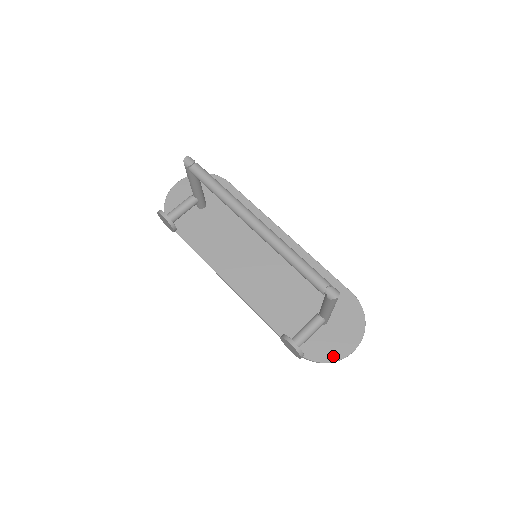
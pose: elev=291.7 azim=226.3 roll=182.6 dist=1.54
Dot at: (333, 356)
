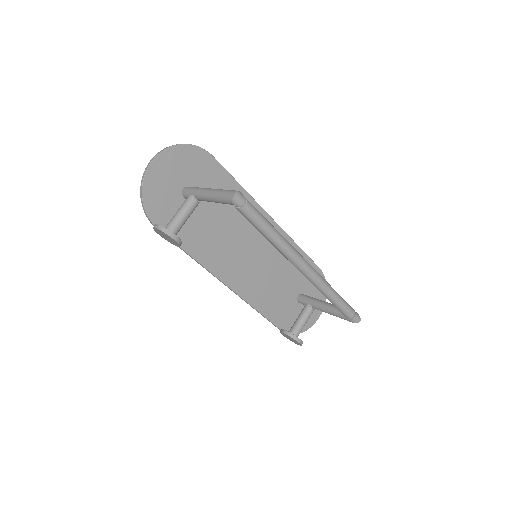
Dot at: (307, 326)
